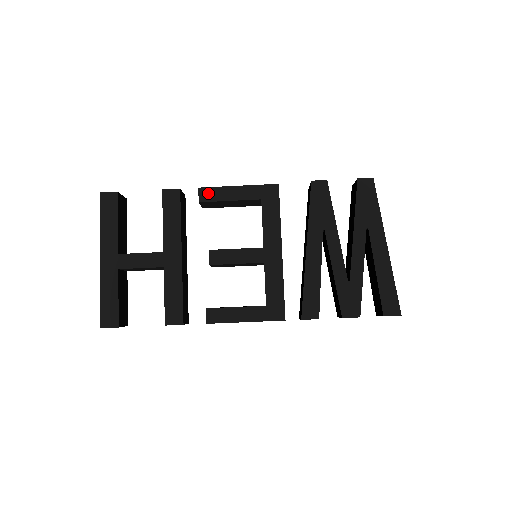
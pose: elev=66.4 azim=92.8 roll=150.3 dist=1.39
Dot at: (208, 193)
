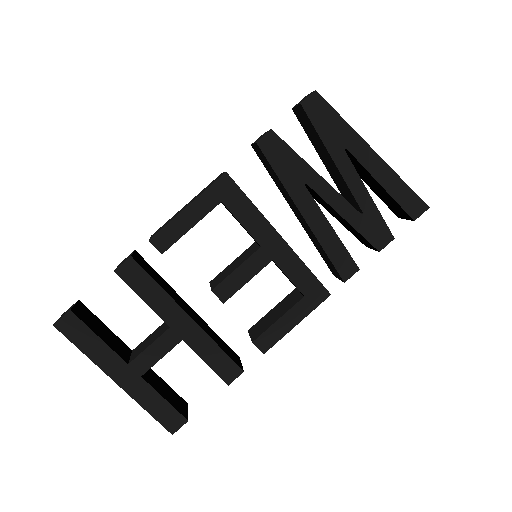
Dot at: (163, 238)
